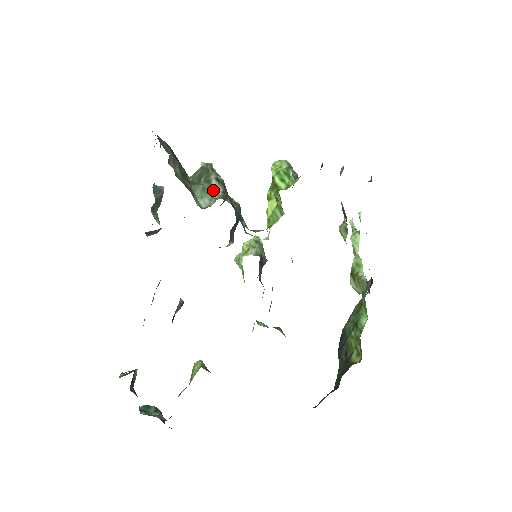
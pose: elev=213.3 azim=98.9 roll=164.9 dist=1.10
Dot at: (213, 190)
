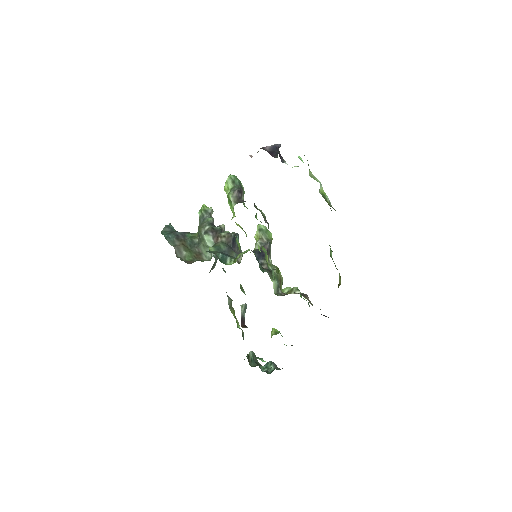
Dot at: (208, 243)
